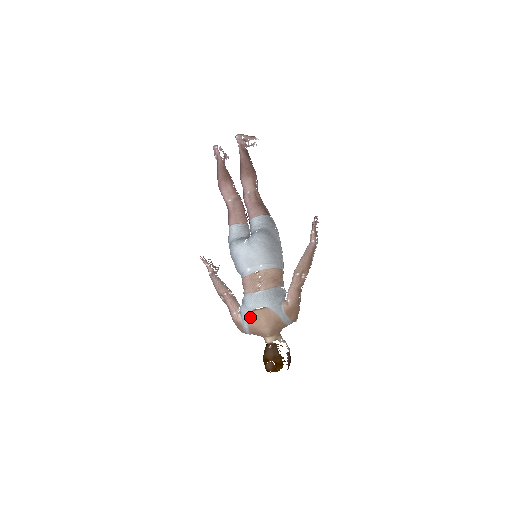
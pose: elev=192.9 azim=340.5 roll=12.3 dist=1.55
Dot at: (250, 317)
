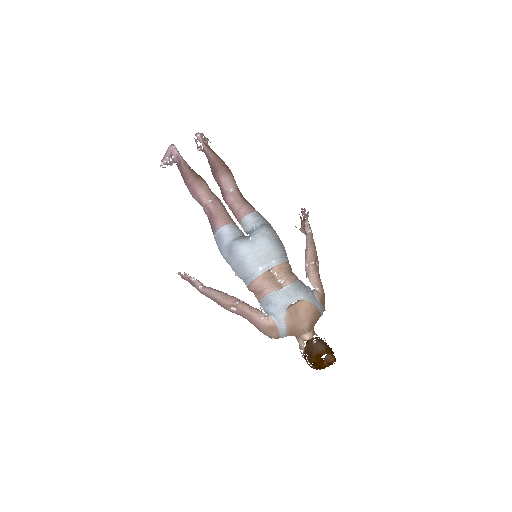
Dot at: (288, 315)
